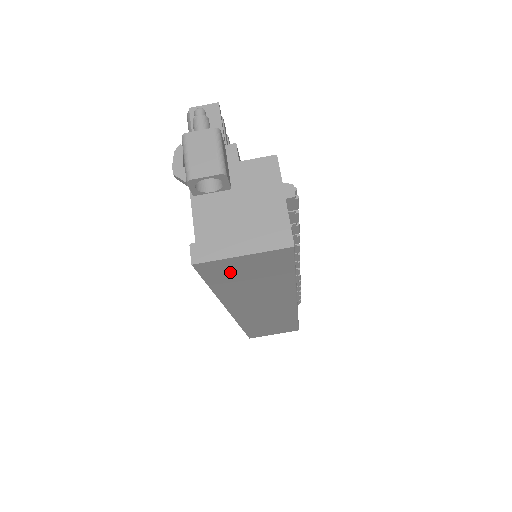
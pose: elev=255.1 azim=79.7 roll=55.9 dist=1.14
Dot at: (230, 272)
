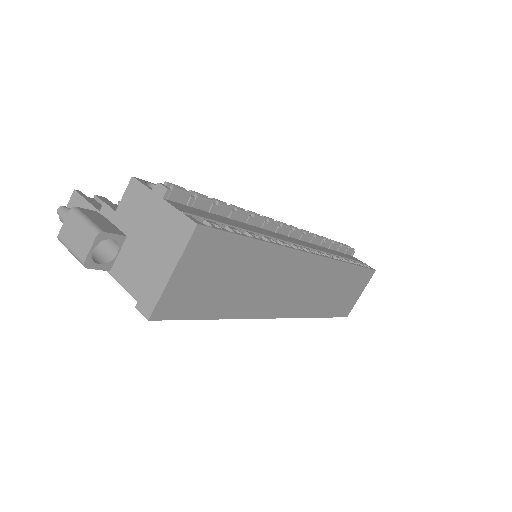
Dot at: (195, 294)
